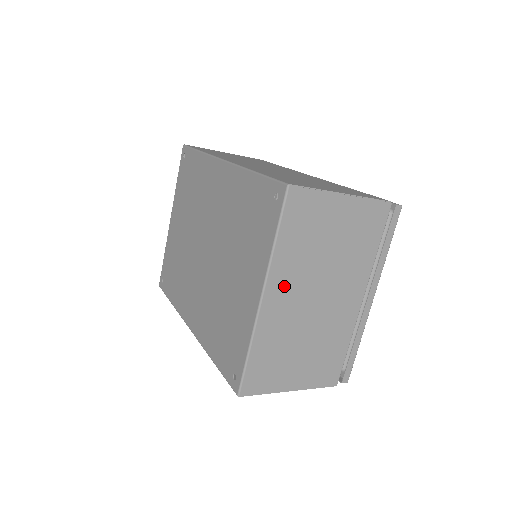
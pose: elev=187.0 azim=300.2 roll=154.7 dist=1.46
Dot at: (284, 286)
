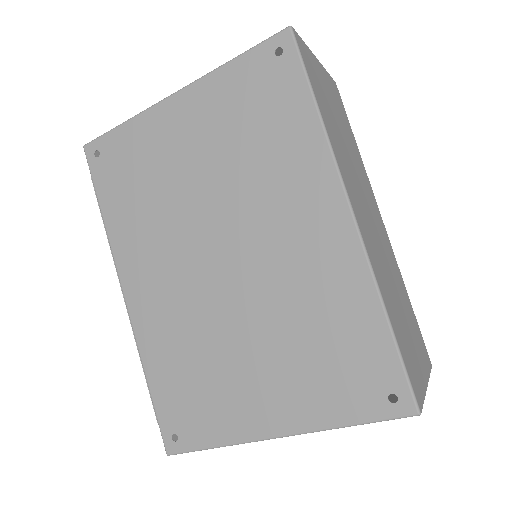
Dot at: occluded
